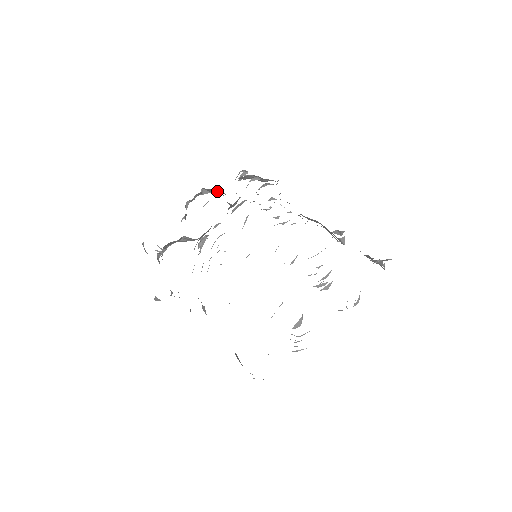
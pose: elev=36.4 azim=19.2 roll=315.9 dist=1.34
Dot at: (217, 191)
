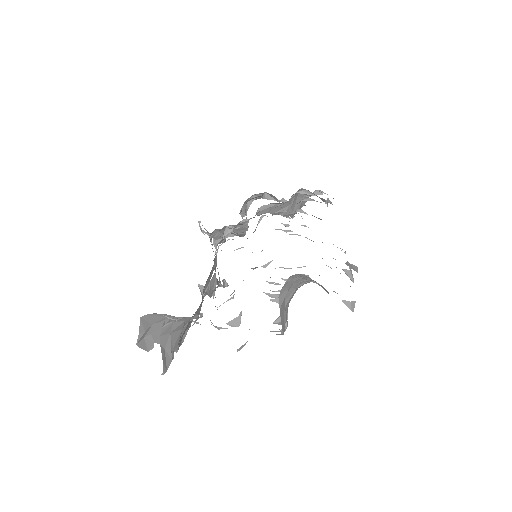
Dot at: occluded
